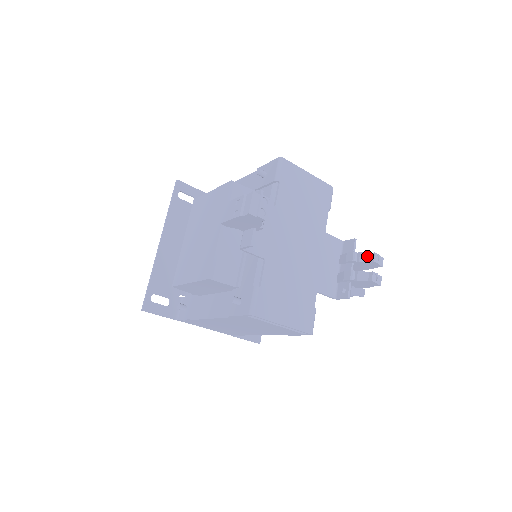
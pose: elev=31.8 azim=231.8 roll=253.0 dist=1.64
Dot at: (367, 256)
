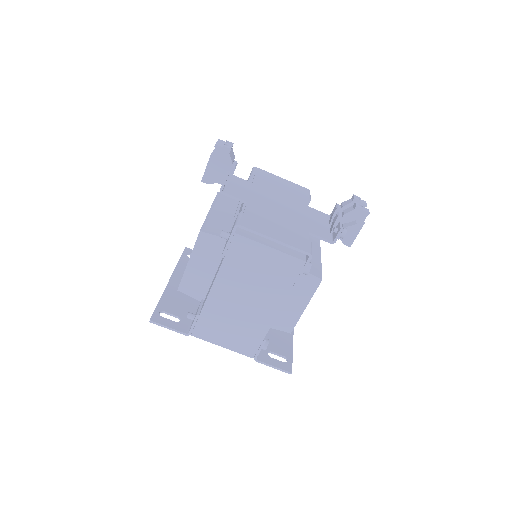
Dot at: (348, 201)
